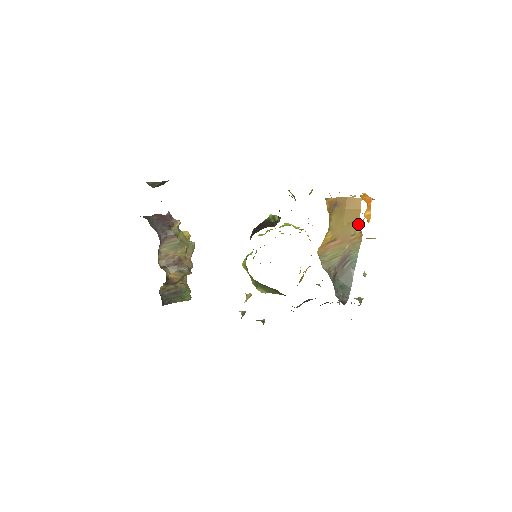
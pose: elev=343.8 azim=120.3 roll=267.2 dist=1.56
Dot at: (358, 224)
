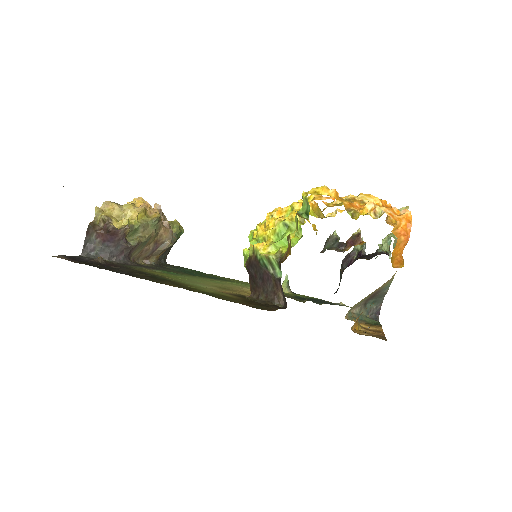
Dot at: occluded
